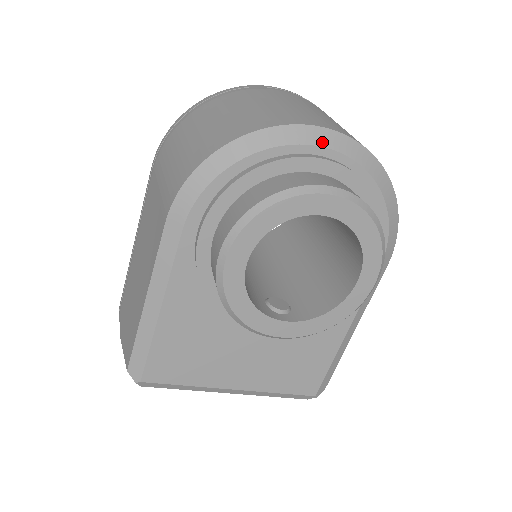
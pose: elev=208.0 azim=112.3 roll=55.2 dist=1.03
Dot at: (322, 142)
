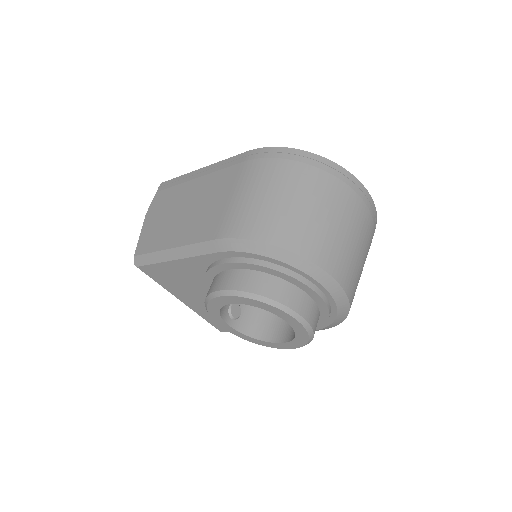
Dot at: (327, 286)
